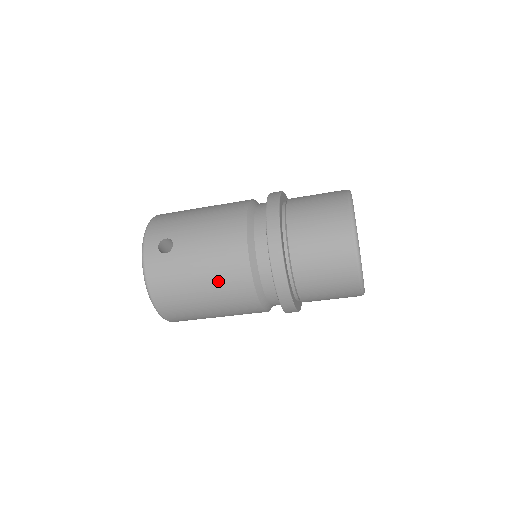
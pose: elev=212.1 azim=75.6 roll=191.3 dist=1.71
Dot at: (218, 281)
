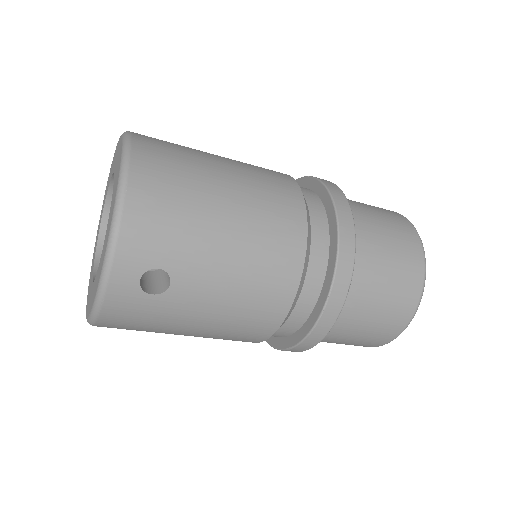
Dot at: (216, 335)
